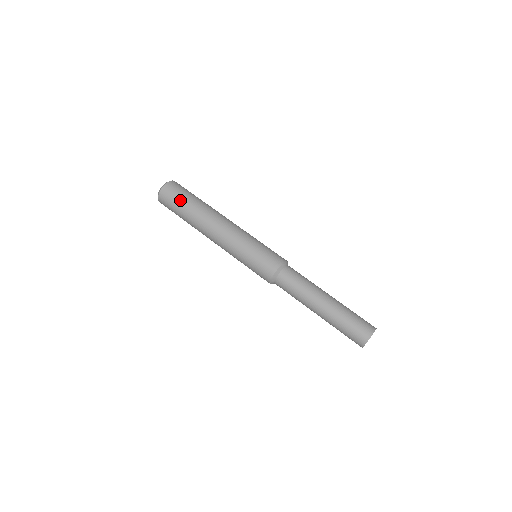
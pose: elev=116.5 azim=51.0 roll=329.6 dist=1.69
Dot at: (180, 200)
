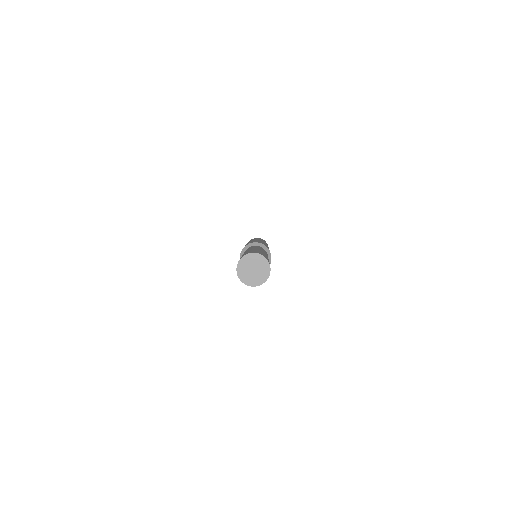
Dot at: occluded
